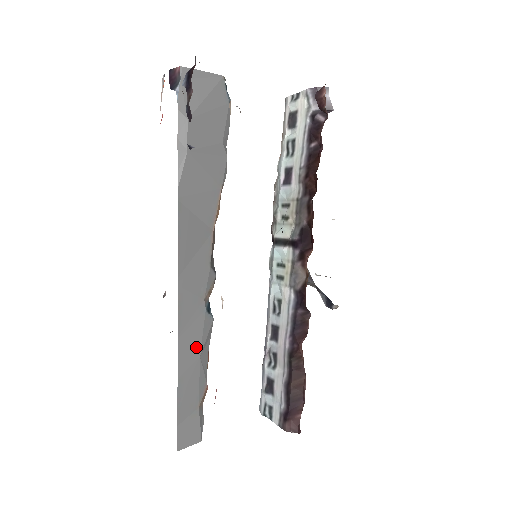
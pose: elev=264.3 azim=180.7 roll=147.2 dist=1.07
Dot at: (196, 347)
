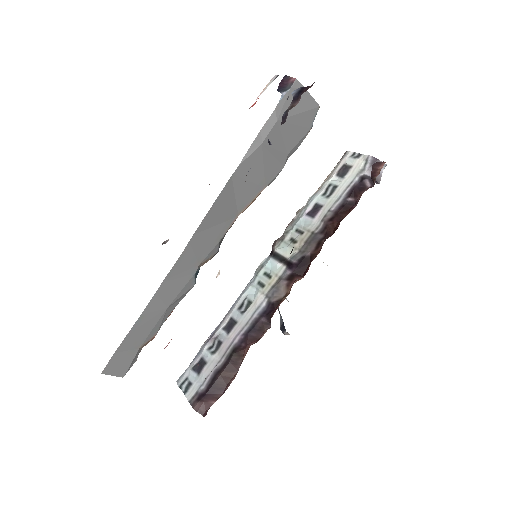
Dot at: (170, 298)
